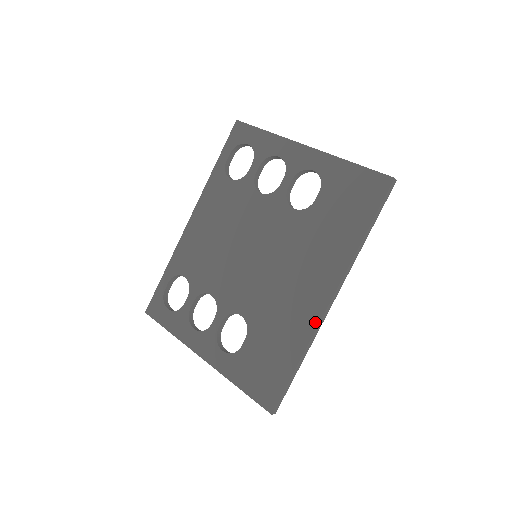
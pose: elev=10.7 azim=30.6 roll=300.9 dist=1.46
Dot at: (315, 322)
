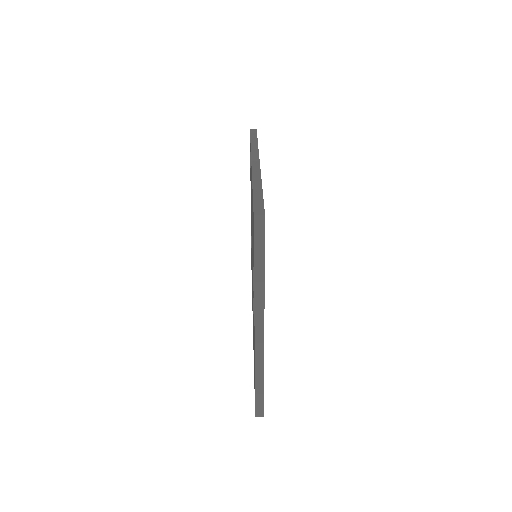
Dot at: occluded
